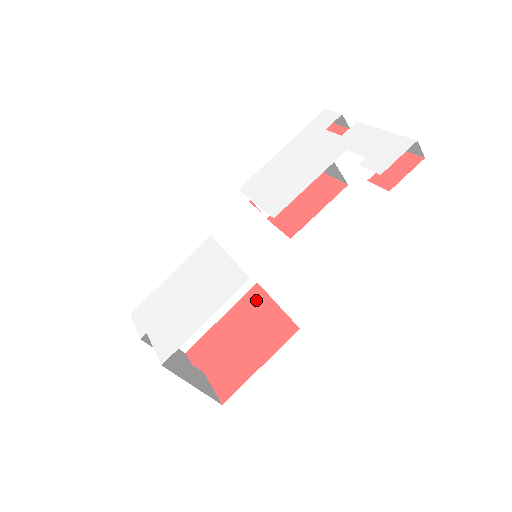
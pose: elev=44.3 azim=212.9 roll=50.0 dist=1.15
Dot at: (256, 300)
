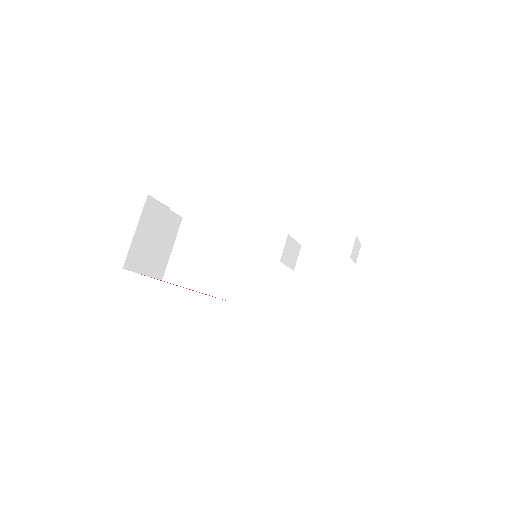
Dot at: occluded
